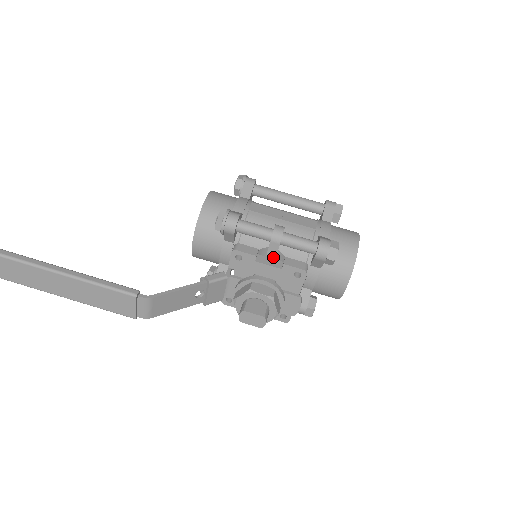
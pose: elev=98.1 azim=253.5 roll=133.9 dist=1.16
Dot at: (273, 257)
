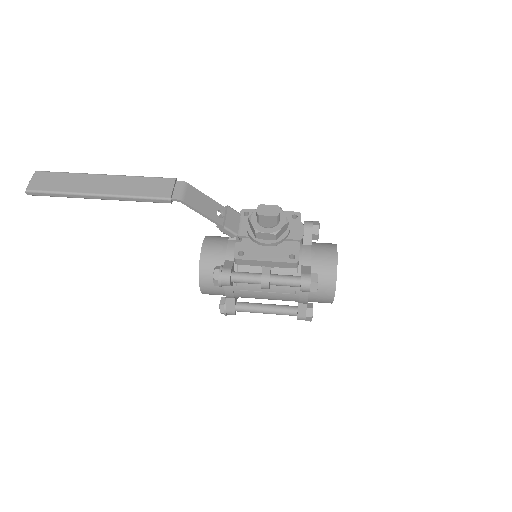
Dot at: occluded
